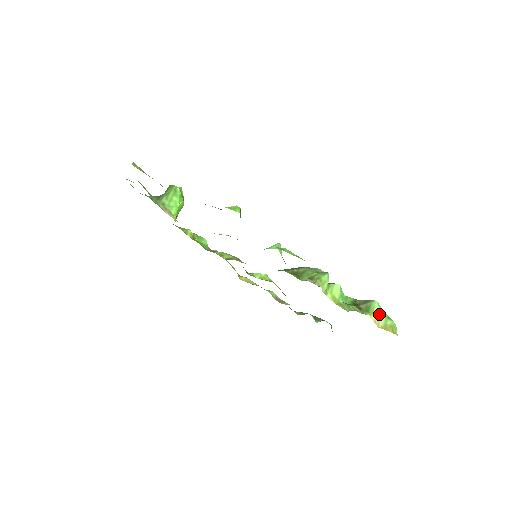
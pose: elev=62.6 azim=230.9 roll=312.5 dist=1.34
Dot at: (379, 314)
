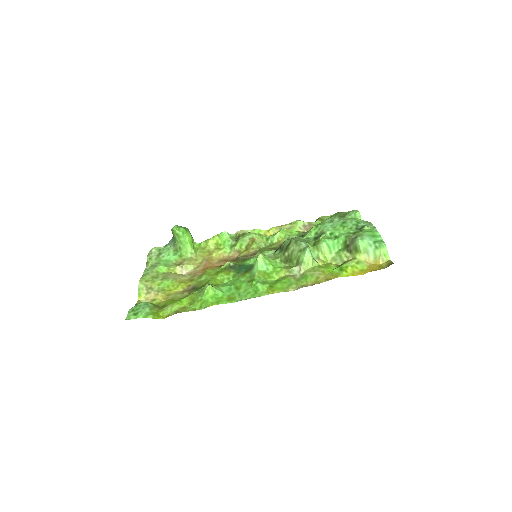
Dot at: (366, 250)
